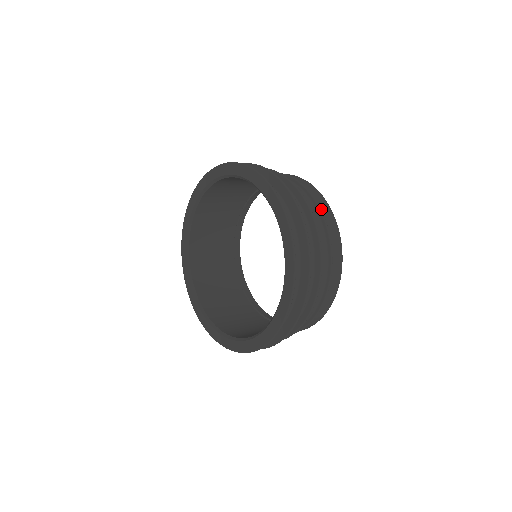
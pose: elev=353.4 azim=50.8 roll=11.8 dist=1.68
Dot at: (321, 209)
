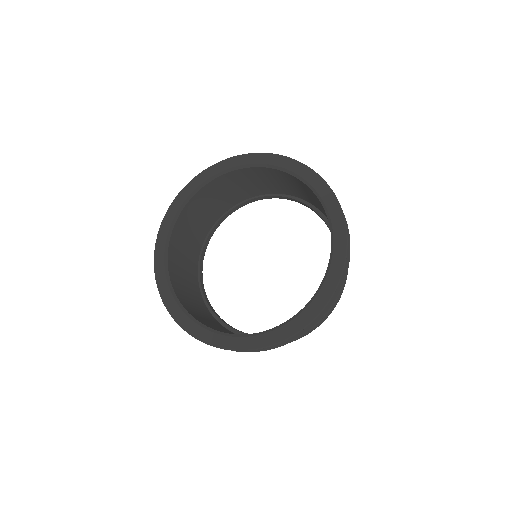
Dot at: occluded
